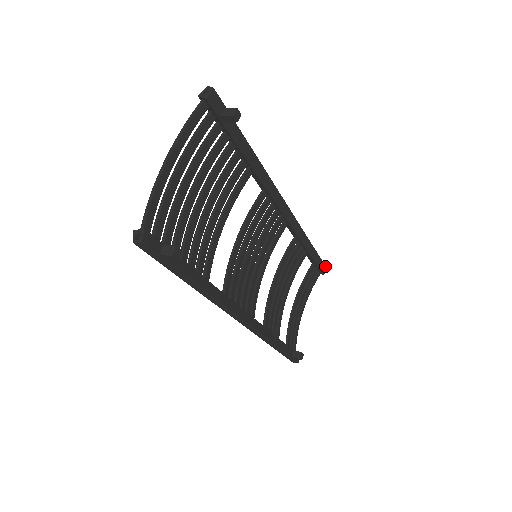
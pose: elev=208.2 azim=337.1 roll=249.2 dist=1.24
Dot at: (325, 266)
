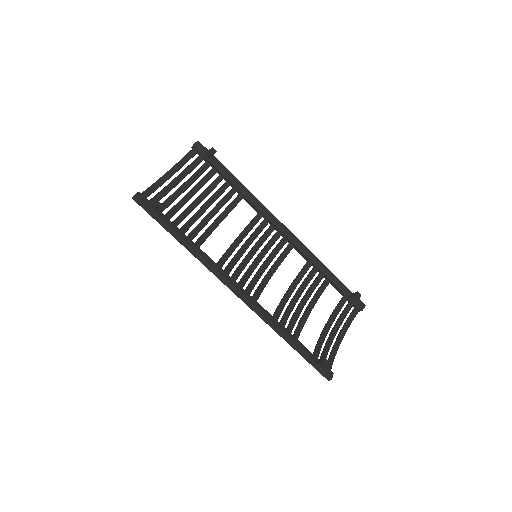
Dot at: (354, 295)
